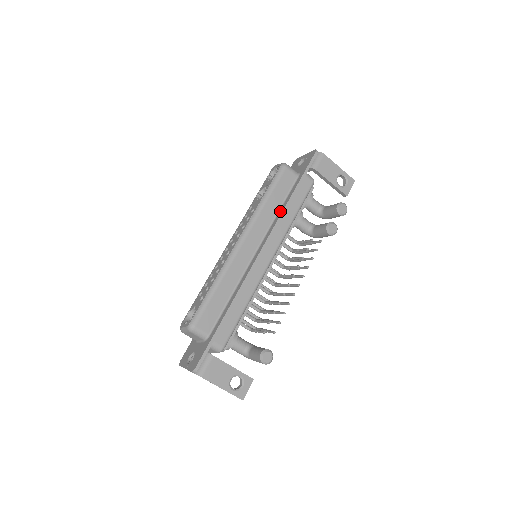
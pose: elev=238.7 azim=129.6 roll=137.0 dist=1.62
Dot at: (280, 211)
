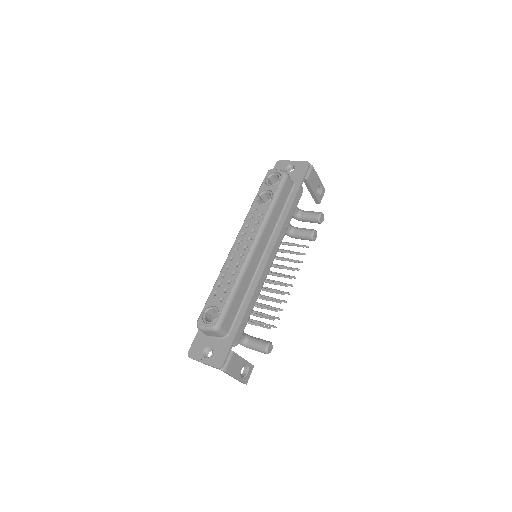
Dot at: (282, 218)
